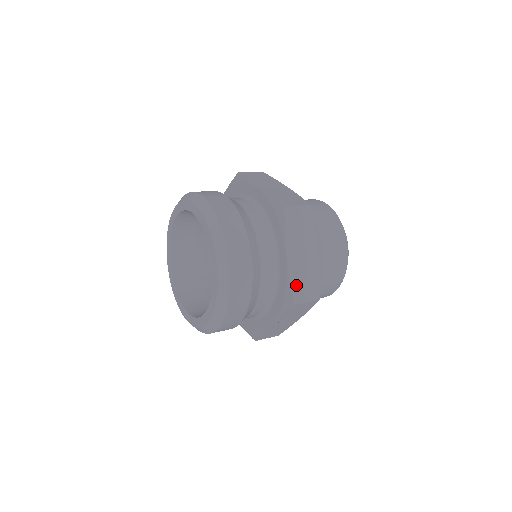
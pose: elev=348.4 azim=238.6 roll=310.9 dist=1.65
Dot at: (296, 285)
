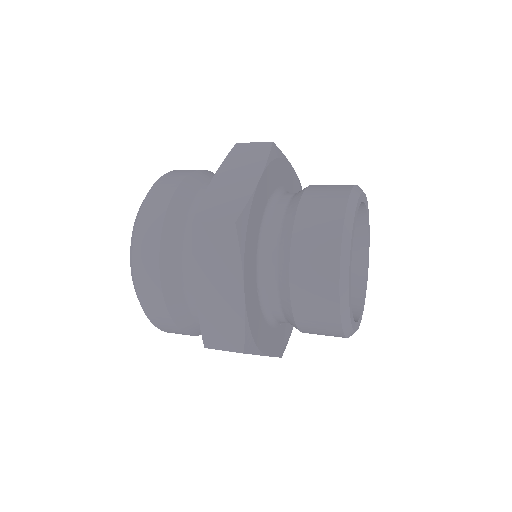
Dot at: (208, 325)
